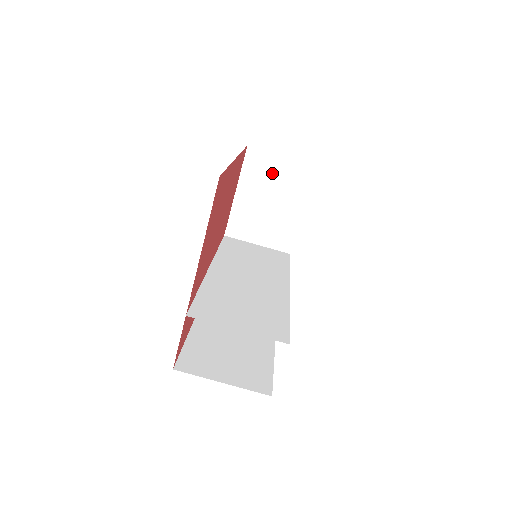
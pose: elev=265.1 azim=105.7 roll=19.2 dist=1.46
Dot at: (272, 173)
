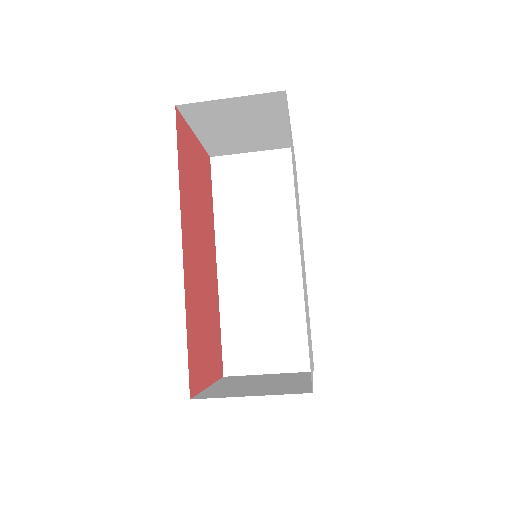
Dot at: (227, 112)
